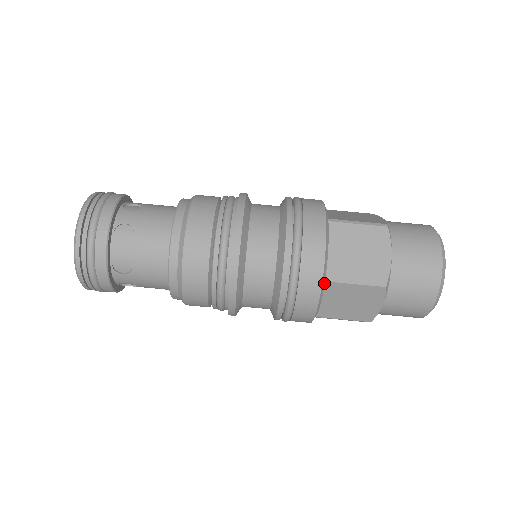
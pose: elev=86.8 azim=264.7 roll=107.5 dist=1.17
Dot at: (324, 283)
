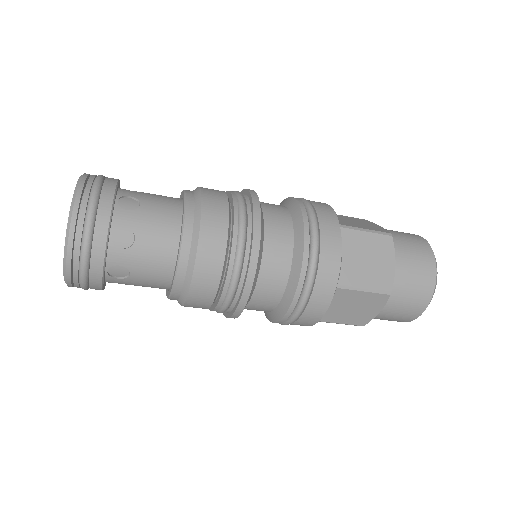
Dot at: occluded
